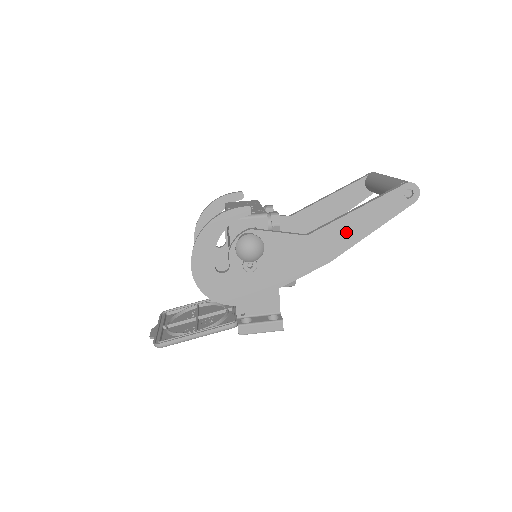
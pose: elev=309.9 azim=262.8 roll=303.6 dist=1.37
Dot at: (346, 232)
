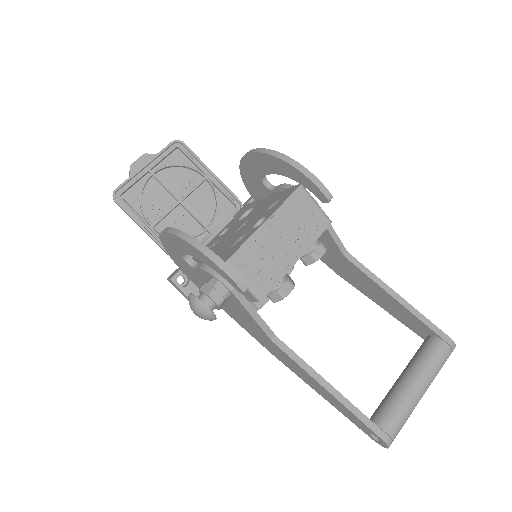
Dot at: (303, 375)
